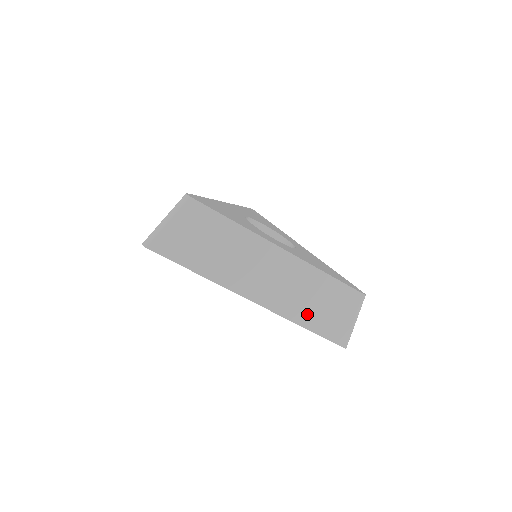
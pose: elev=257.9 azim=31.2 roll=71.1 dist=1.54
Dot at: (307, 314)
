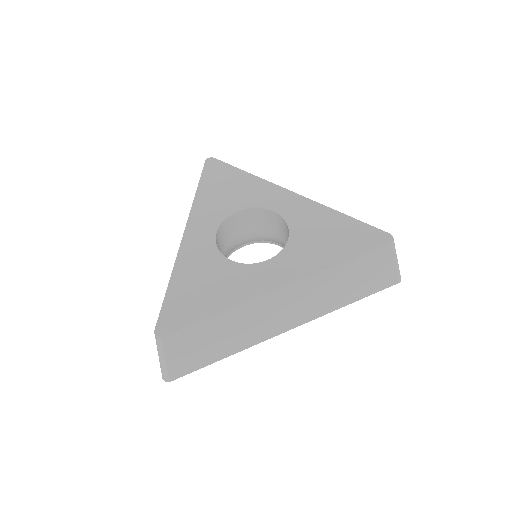
Dot at: (345, 296)
